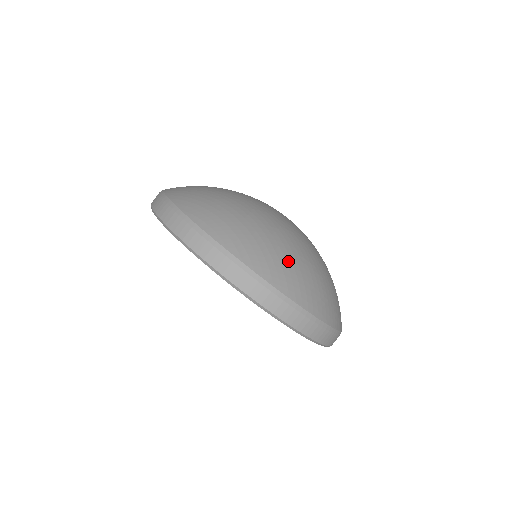
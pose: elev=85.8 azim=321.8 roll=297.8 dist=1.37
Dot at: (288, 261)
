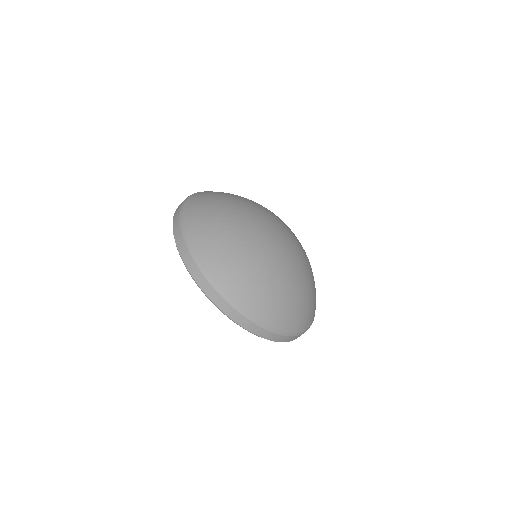
Dot at: (311, 303)
